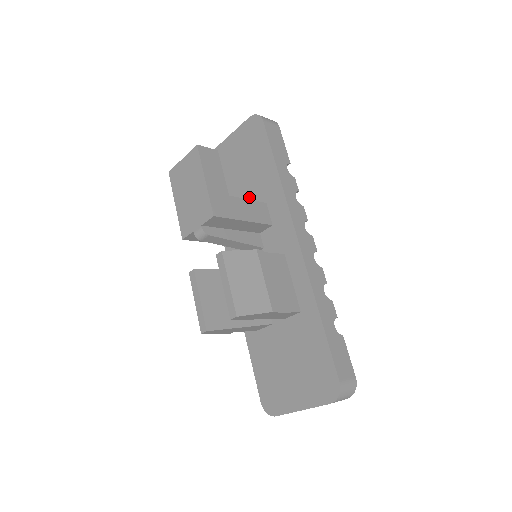
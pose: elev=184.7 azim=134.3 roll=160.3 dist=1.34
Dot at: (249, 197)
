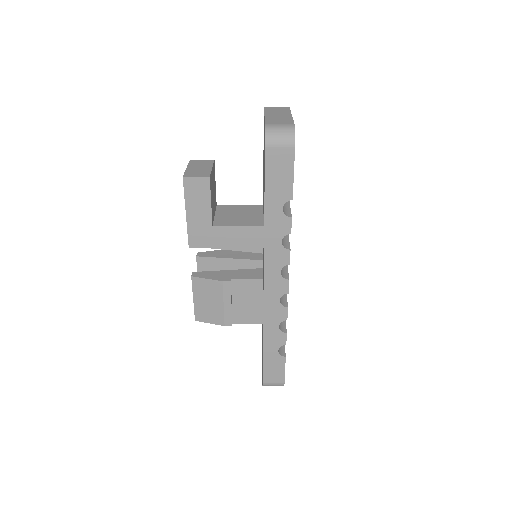
Dot at: occluded
